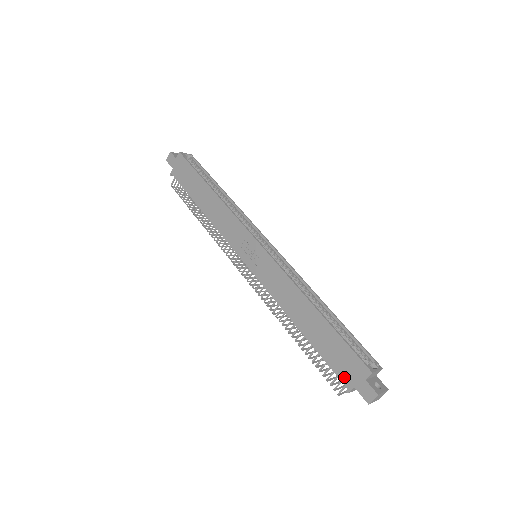
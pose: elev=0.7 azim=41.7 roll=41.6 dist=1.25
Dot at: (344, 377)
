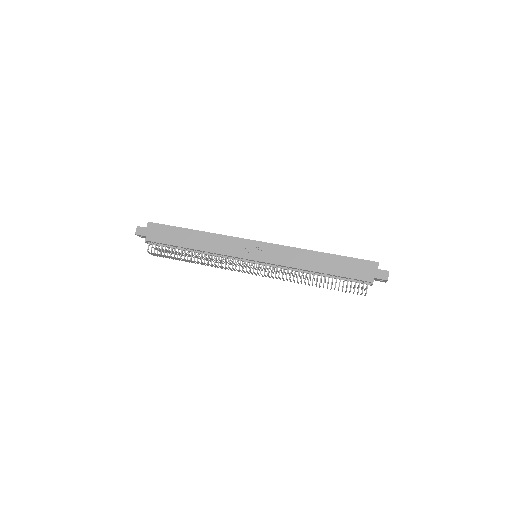
Dot at: (365, 277)
